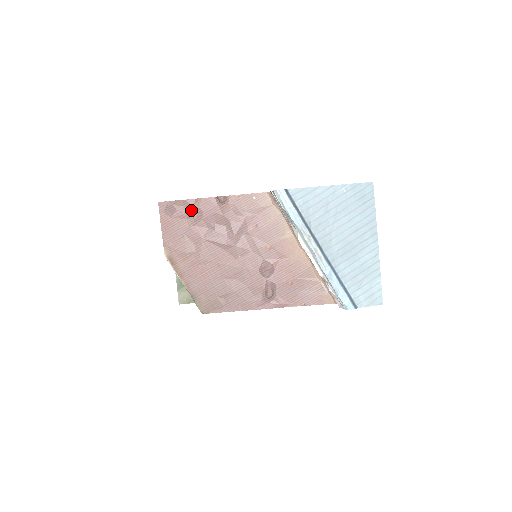
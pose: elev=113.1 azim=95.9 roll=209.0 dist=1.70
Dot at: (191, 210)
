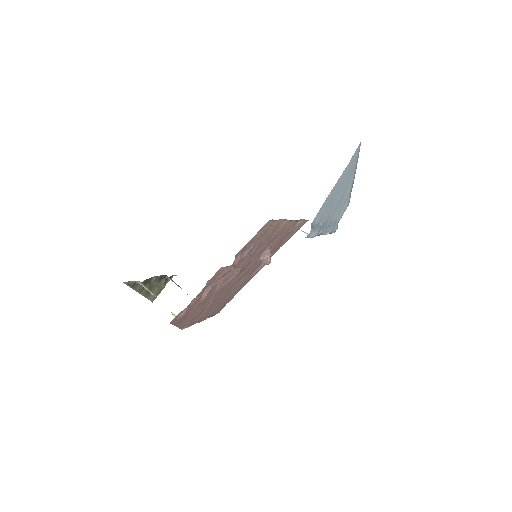
Dot at: (202, 294)
